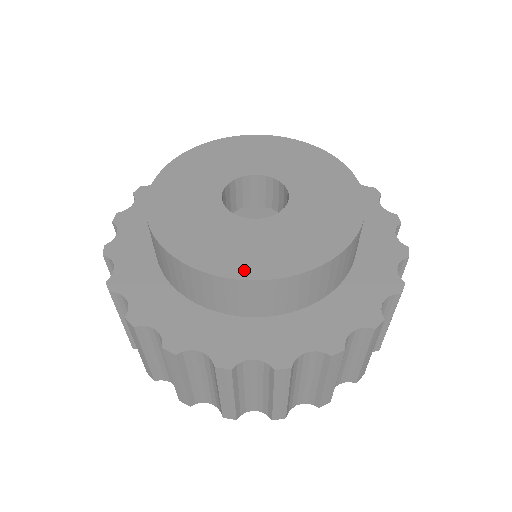
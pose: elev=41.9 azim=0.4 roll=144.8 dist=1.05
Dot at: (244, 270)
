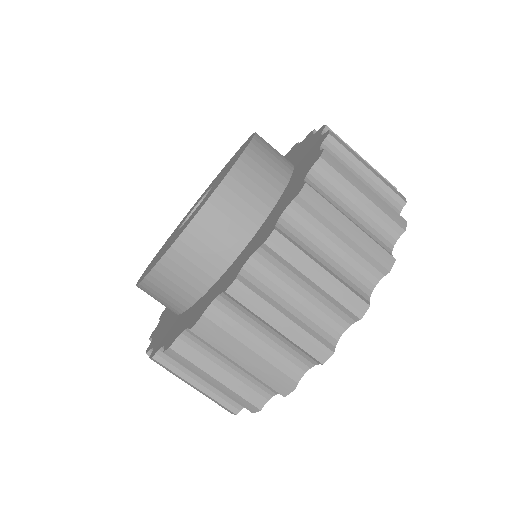
Dot at: (155, 263)
